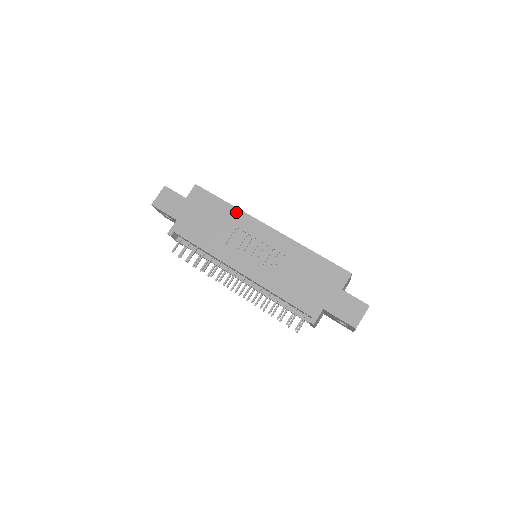
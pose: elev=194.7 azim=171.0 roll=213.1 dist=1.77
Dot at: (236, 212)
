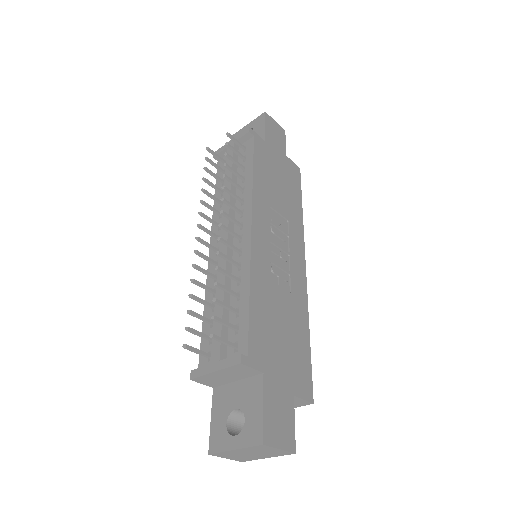
Dot at: (300, 219)
